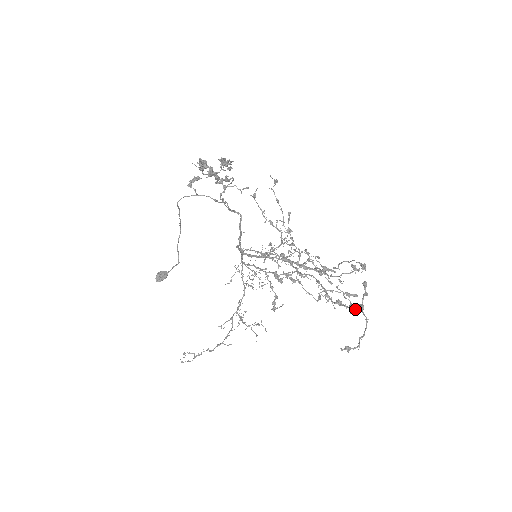
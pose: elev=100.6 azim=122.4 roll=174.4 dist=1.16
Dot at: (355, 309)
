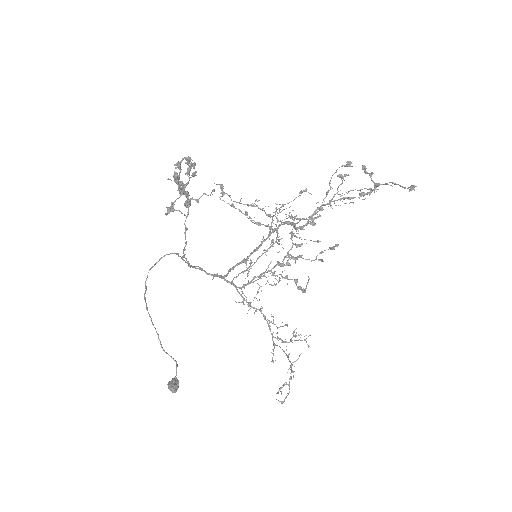
Dot at: (375, 189)
